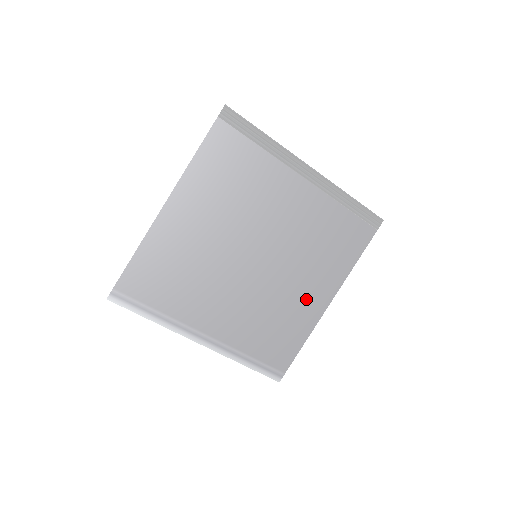
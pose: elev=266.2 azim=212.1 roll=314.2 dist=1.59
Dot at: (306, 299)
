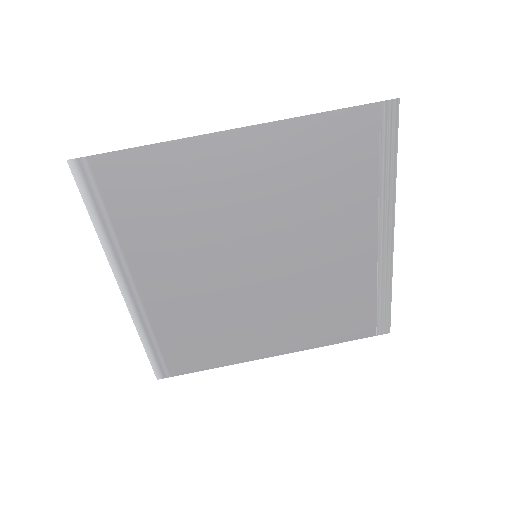
Dot at: (258, 336)
